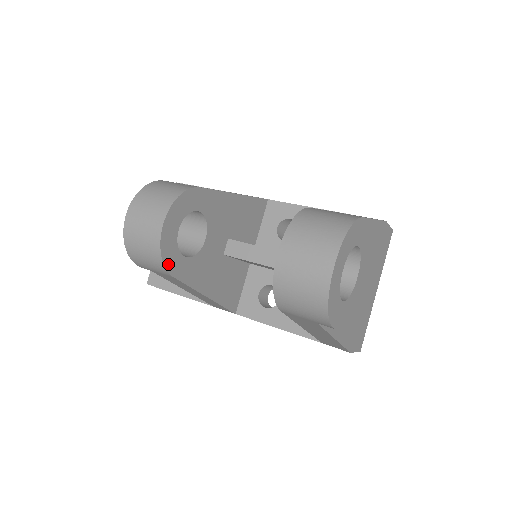
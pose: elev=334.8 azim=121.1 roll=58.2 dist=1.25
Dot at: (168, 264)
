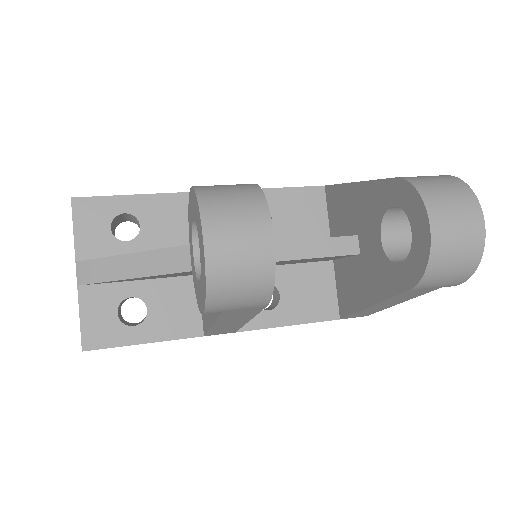
Dot at: (270, 291)
